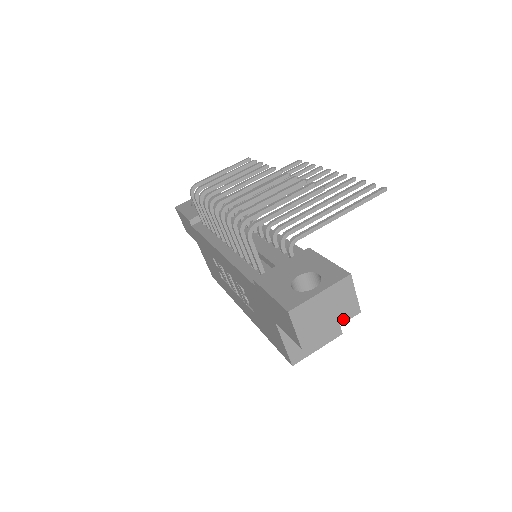
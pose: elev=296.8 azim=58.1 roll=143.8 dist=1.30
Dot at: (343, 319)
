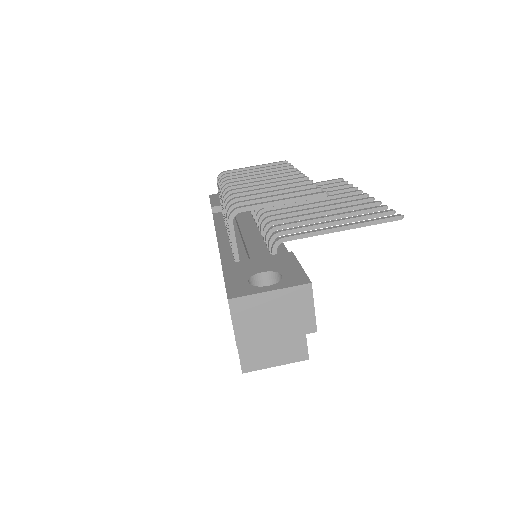
Dot at: (293, 332)
